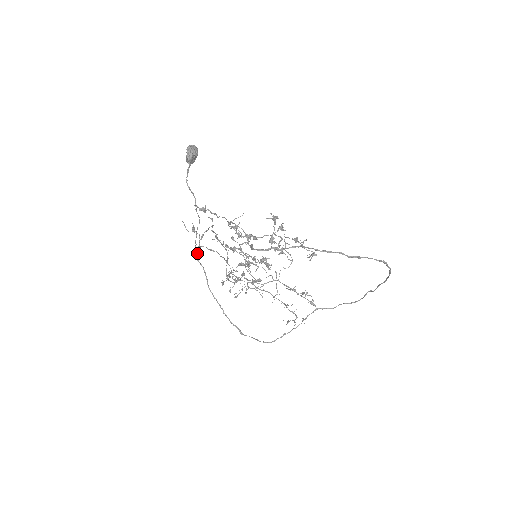
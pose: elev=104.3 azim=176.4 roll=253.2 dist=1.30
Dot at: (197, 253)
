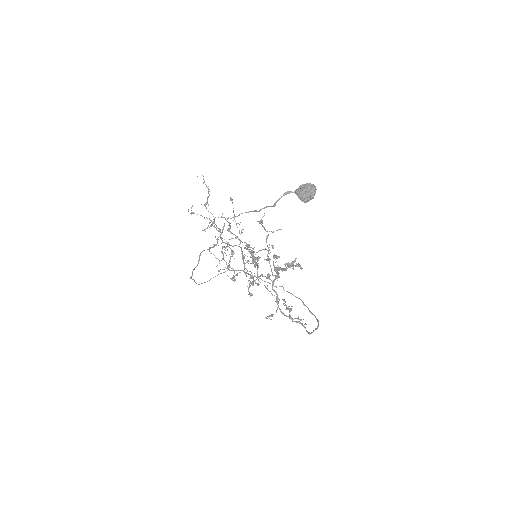
Dot at: (222, 232)
